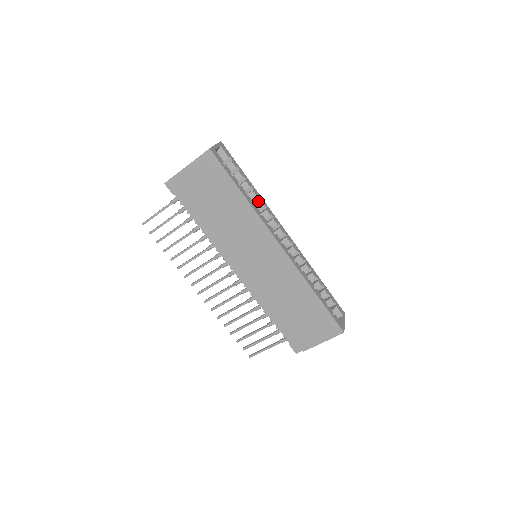
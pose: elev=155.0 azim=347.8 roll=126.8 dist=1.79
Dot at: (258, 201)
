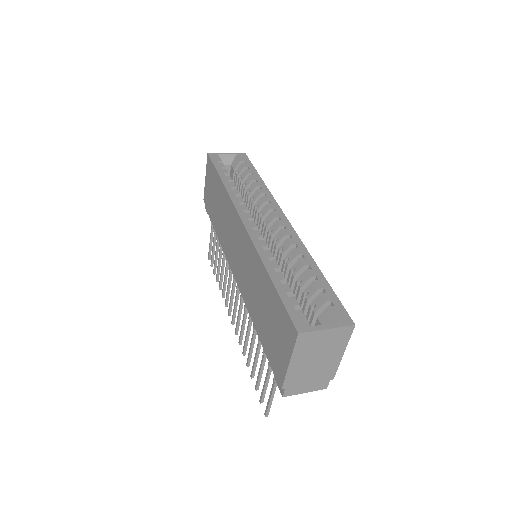
Dot at: (256, 191)
